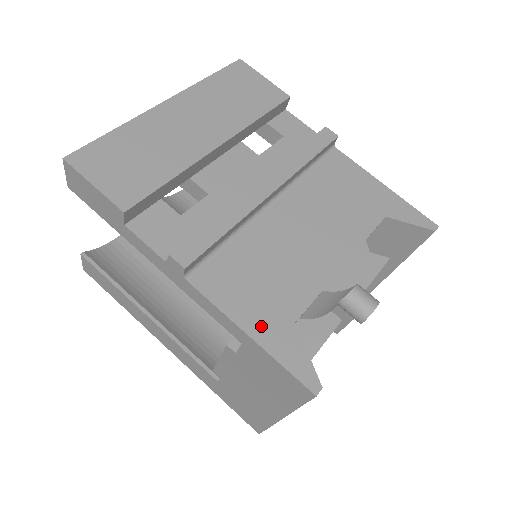
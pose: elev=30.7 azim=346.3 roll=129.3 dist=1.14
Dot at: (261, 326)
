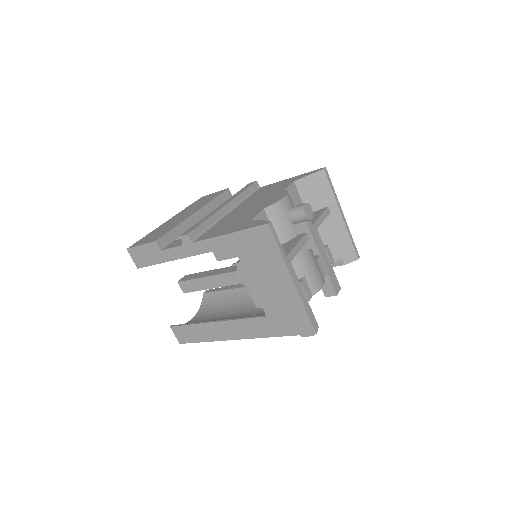
Dot at: (234, 229)
